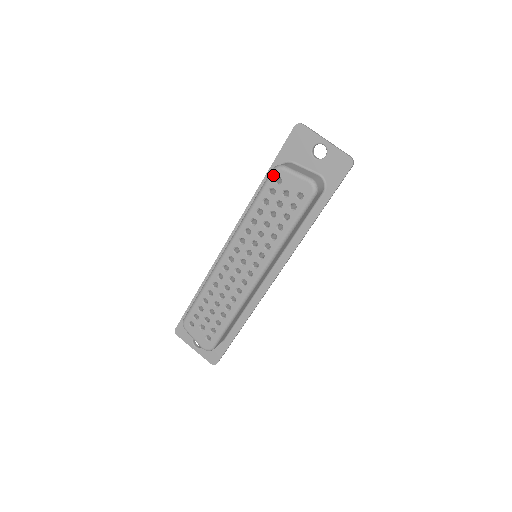
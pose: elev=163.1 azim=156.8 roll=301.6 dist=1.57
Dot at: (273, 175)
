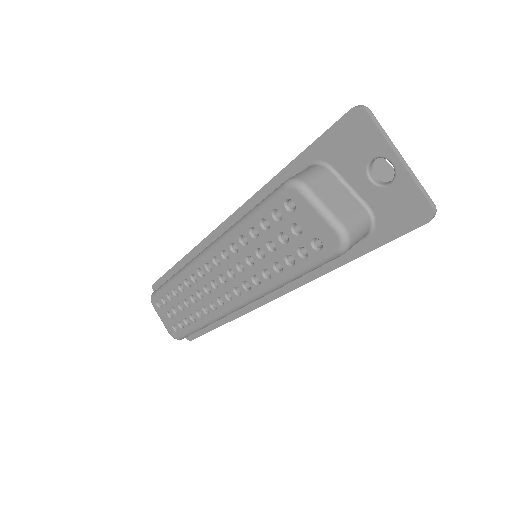
Dot at: (283, 193)
